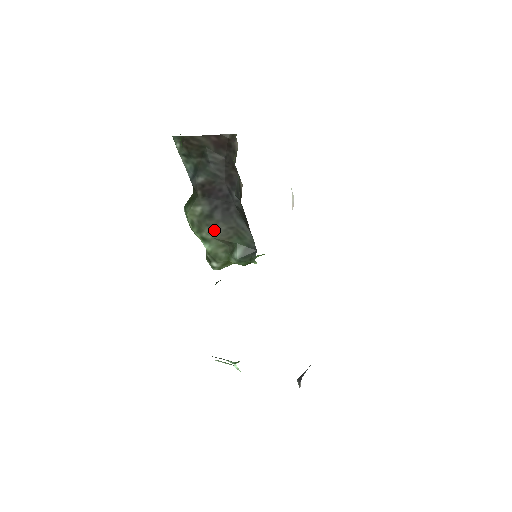
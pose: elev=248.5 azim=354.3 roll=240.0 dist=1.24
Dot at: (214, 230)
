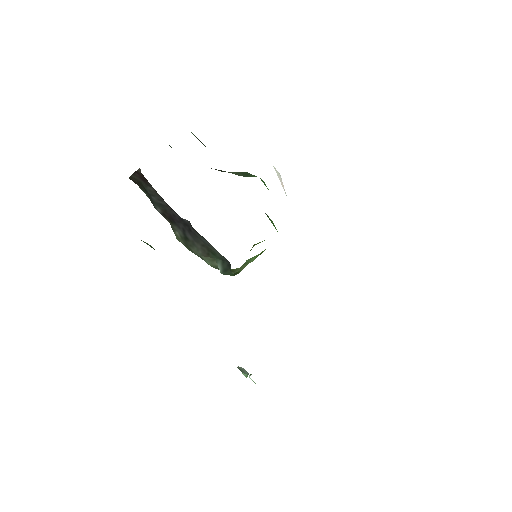
Dot at: (196, 249)
